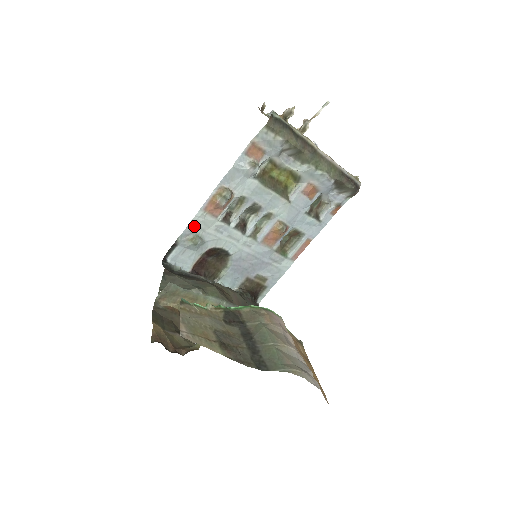
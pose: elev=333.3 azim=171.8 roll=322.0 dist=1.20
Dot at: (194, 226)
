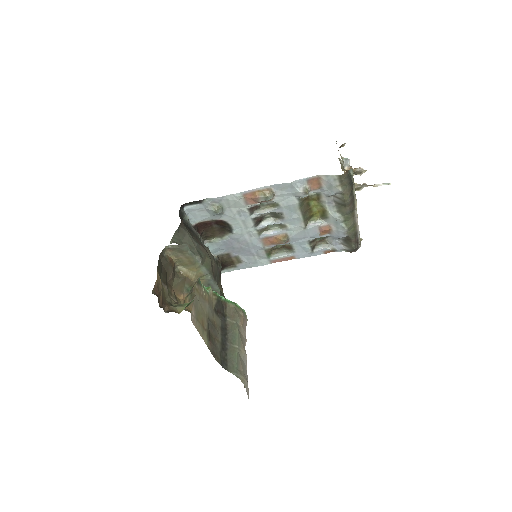
Dot at: (226, 200)
